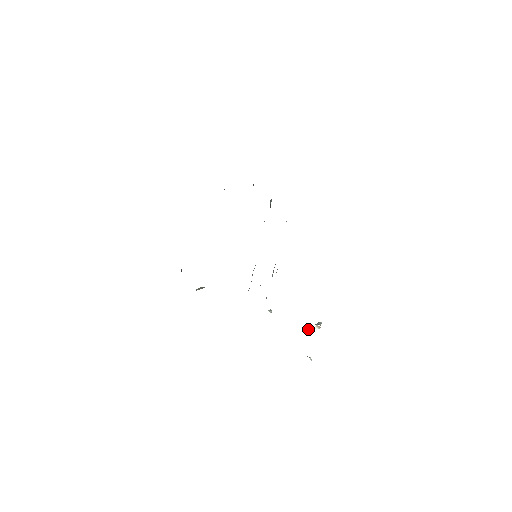
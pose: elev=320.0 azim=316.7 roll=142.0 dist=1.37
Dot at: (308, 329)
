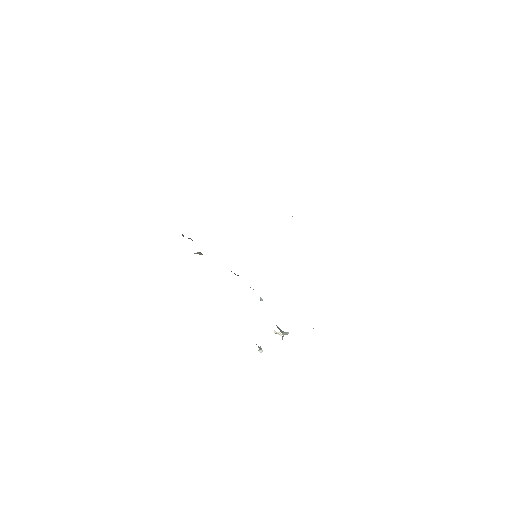
Dot at: (274, 331)
